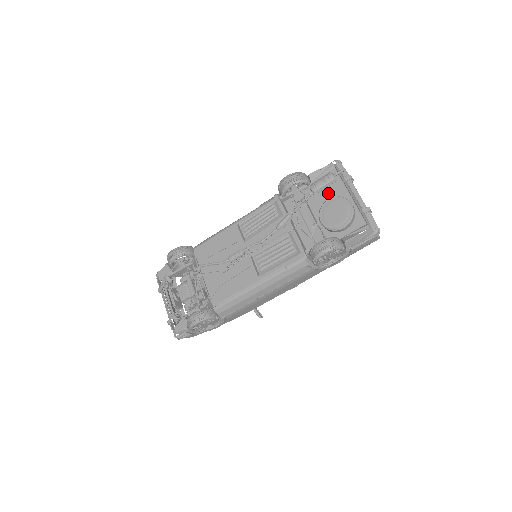
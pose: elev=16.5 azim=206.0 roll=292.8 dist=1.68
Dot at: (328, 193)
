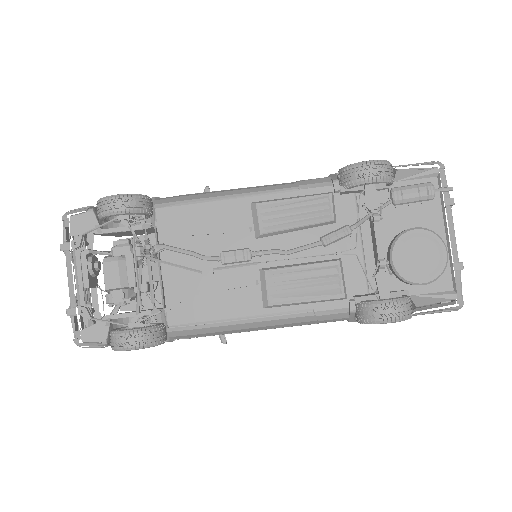
Dot at: (413, 214)
